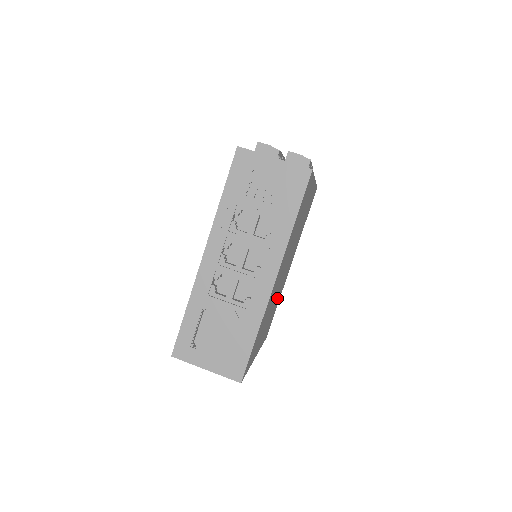
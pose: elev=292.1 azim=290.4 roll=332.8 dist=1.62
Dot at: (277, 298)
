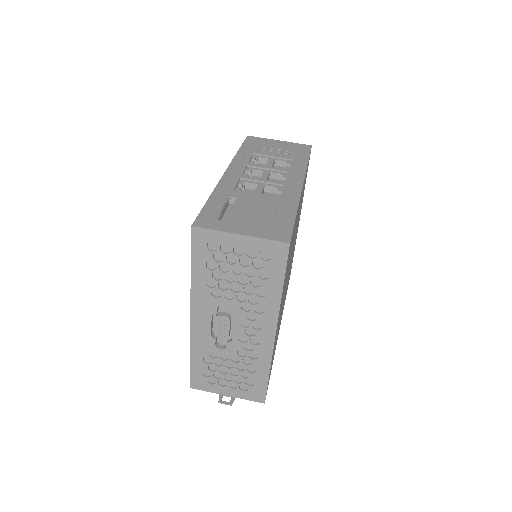
Dot at: occluded
